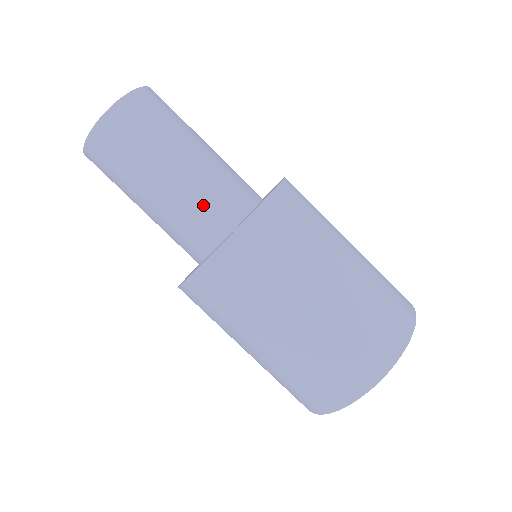
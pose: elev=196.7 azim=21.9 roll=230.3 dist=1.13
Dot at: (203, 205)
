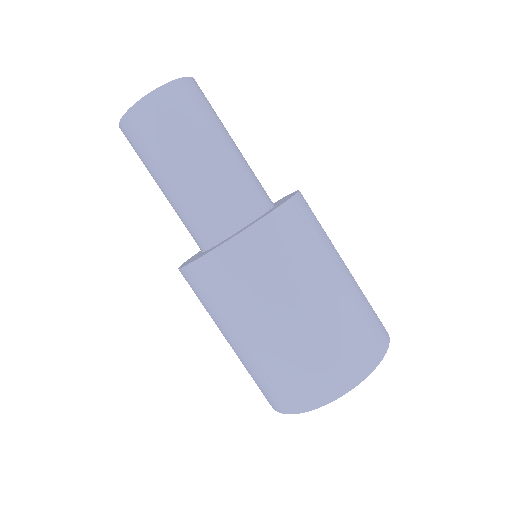
Dot at: (229, 193)
